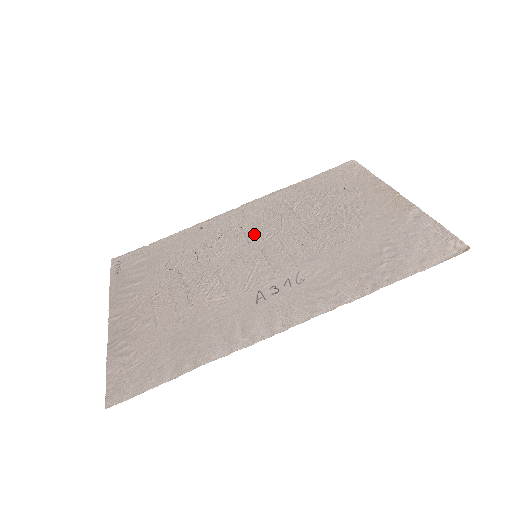
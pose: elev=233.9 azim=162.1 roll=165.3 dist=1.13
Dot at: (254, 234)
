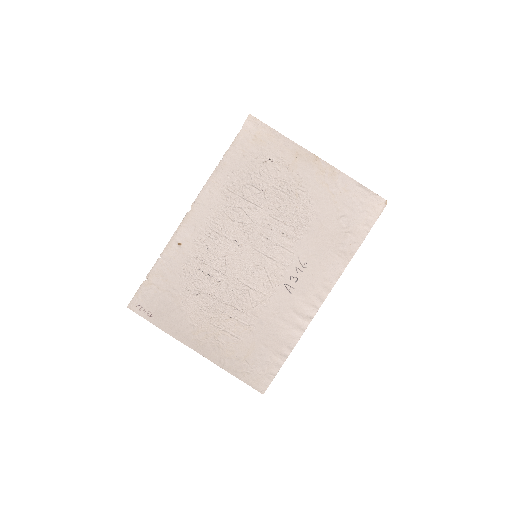
Dot at: (235, 236)
